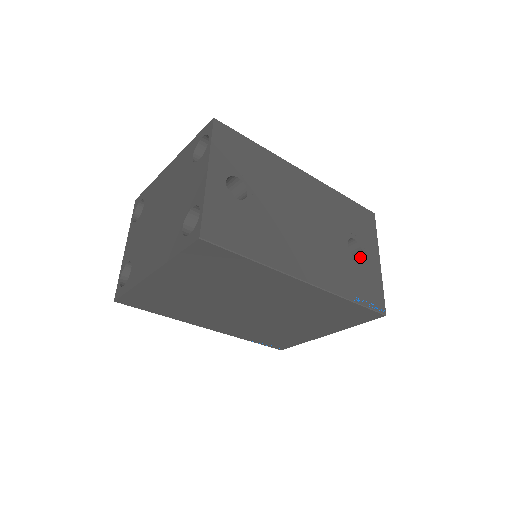
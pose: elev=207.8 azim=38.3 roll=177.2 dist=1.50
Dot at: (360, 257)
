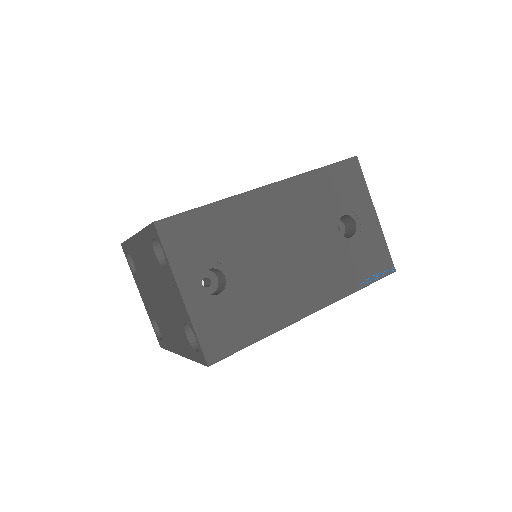
Dot at: (355, 231)
